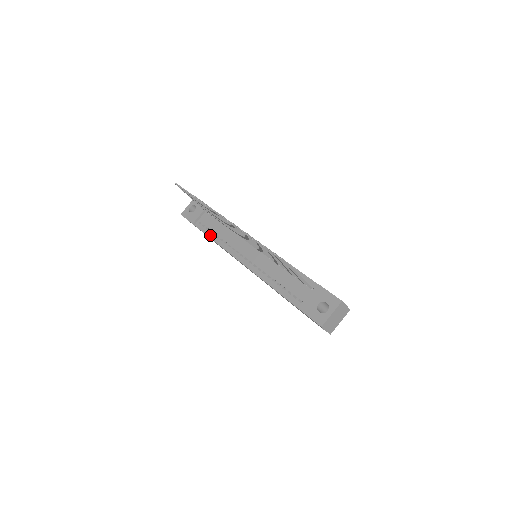
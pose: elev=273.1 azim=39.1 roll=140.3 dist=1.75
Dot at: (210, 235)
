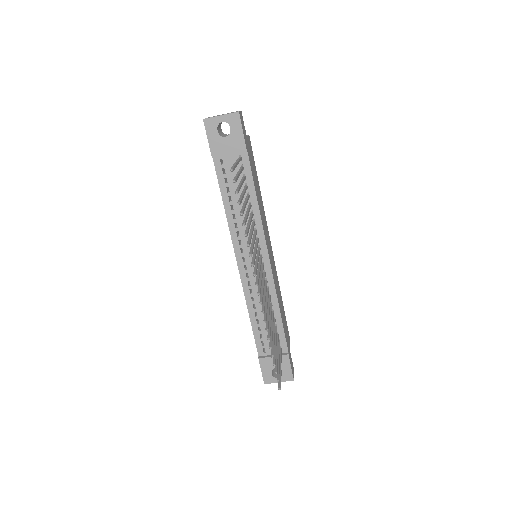
Dot at: (224, 196)
